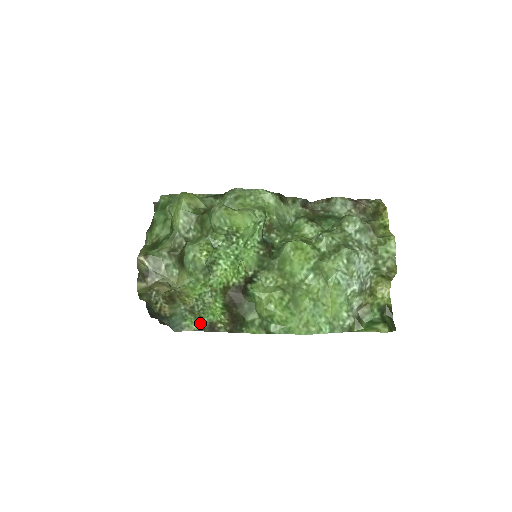
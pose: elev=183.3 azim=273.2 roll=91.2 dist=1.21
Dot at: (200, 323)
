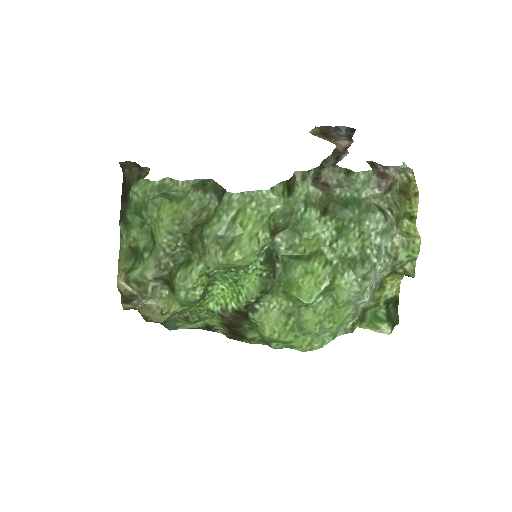
Dot at: (195, 324)
